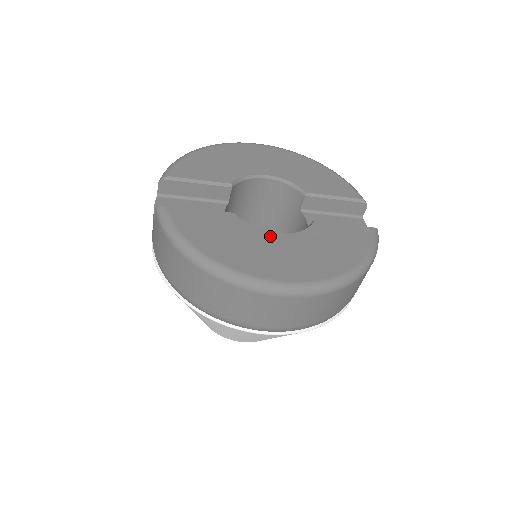
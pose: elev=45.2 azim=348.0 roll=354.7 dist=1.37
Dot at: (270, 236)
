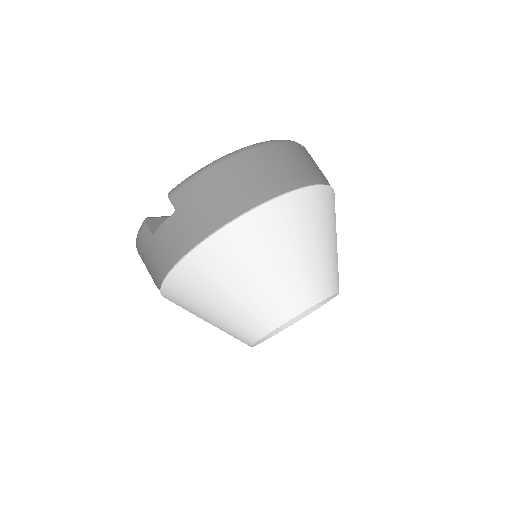
Dot at: occluded
